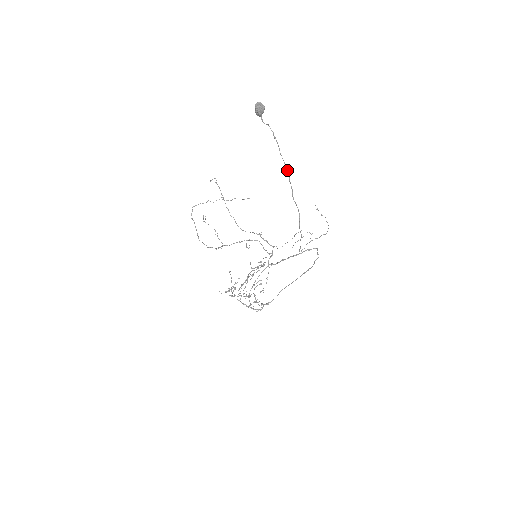
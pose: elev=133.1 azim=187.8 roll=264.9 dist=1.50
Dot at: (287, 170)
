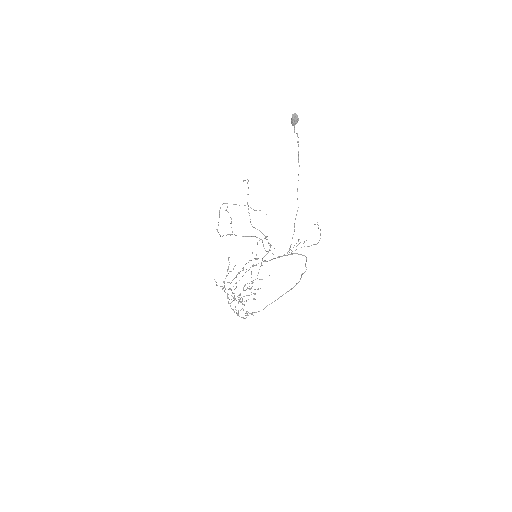
Dot at: occluded
